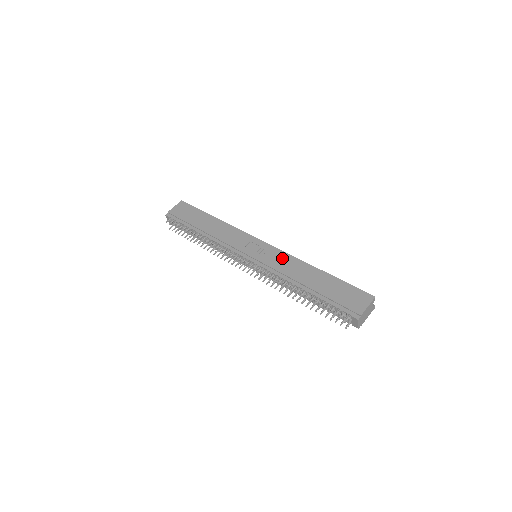
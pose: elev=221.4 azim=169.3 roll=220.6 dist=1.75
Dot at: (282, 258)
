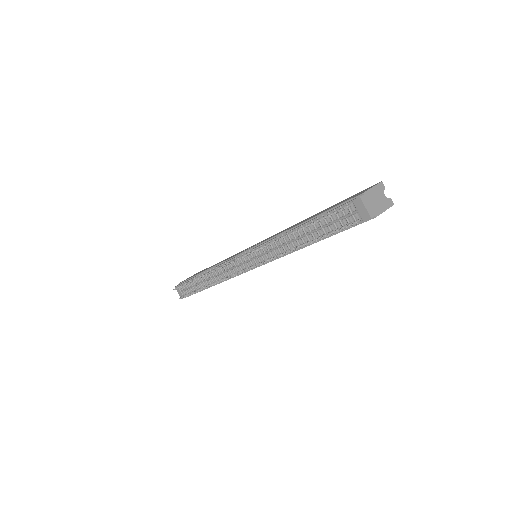
Dot at: (278, 233)
